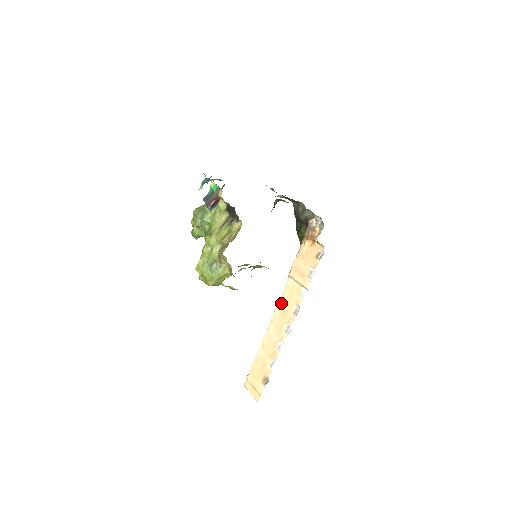
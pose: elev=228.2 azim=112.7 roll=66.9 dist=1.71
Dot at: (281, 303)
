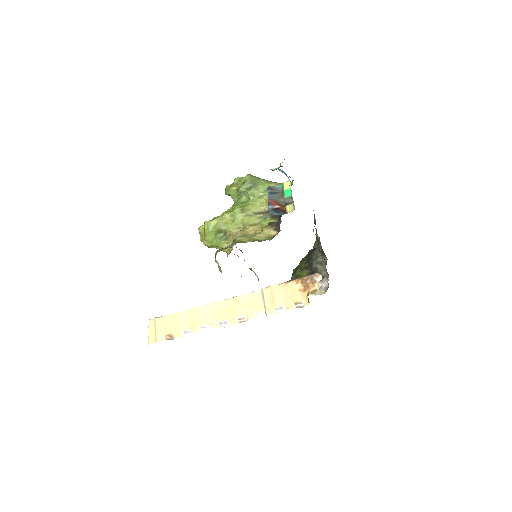
Dot at: (236, 300)
